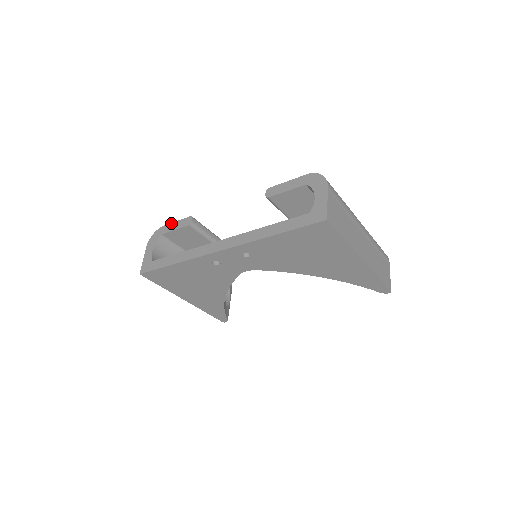
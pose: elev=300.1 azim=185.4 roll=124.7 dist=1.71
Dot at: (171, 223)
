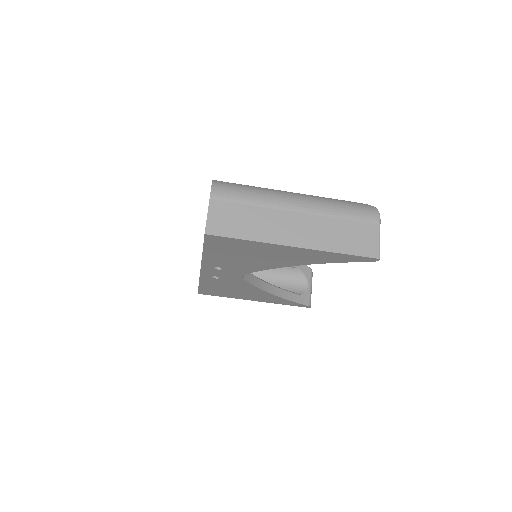
Dot at: occluded
